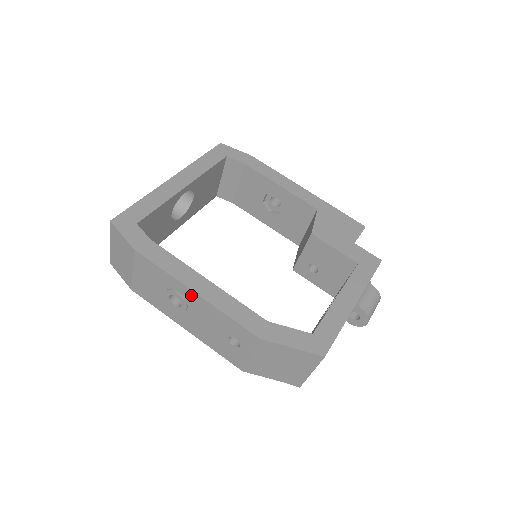
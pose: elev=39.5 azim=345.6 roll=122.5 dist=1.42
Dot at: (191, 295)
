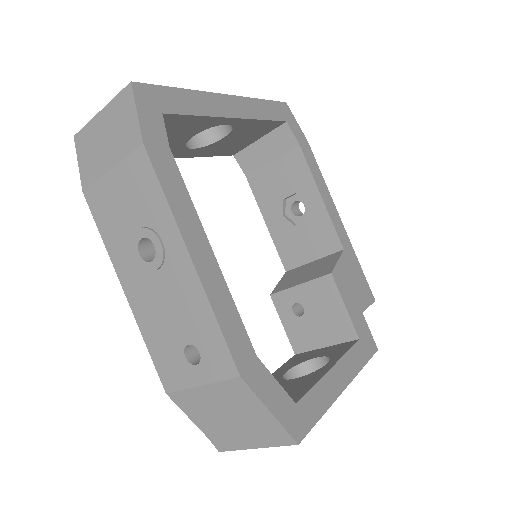
Dot at: (181, 258)
